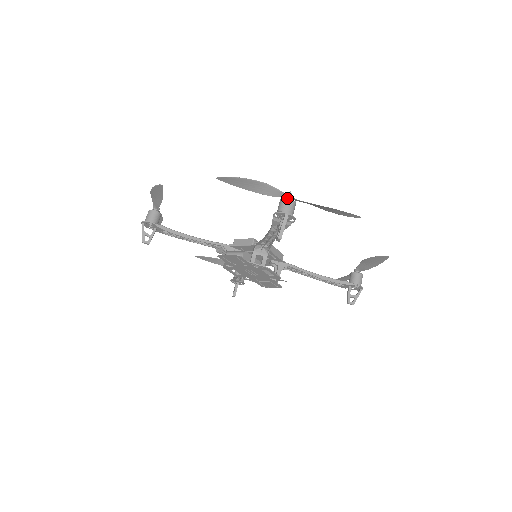
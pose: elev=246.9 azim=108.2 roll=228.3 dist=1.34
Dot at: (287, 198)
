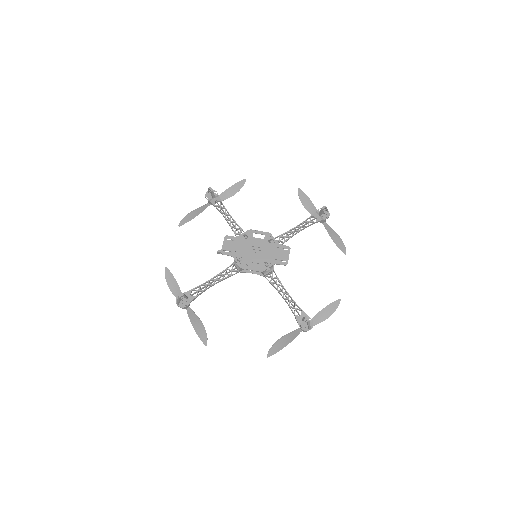
Dot at: occluded
